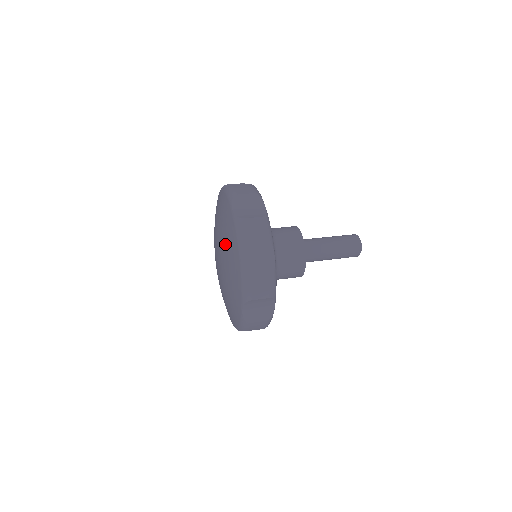
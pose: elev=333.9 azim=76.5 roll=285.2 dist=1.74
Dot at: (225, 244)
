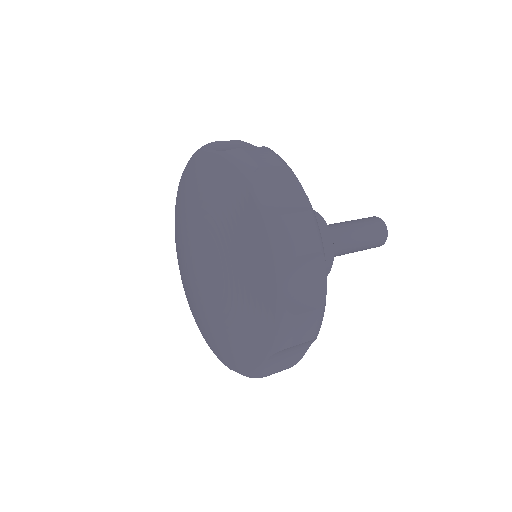
Dot at: (235, 252)
